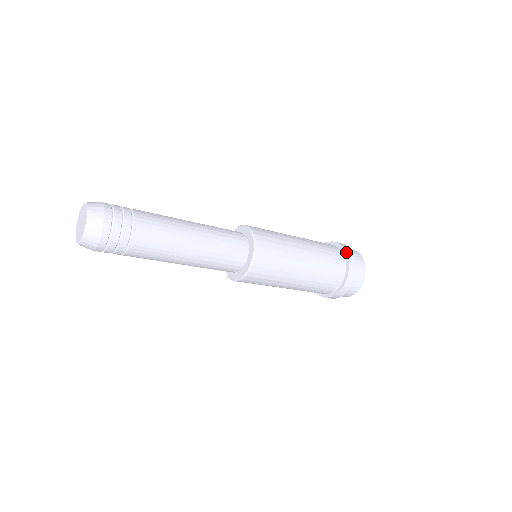
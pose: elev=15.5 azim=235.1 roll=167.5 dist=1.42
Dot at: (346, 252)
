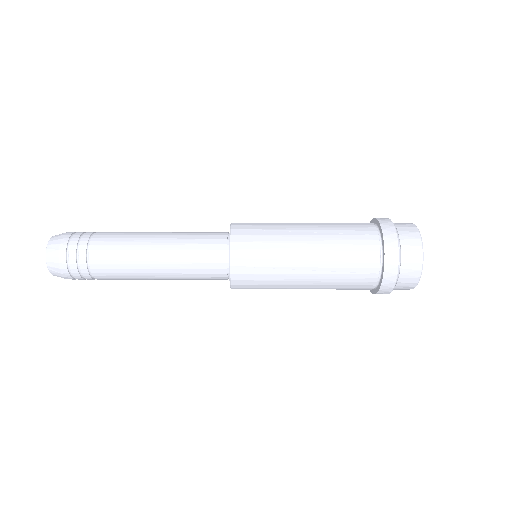
Dot at: occluded
